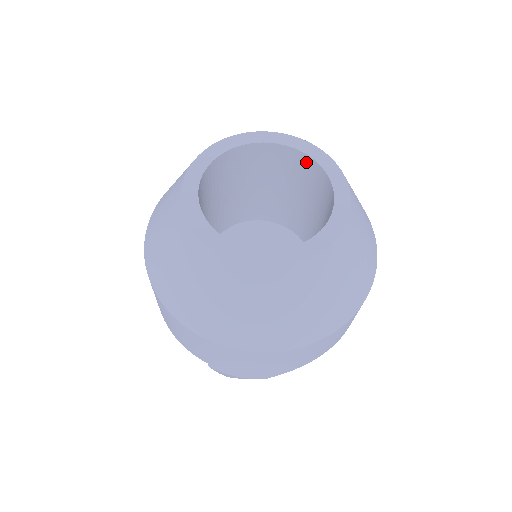
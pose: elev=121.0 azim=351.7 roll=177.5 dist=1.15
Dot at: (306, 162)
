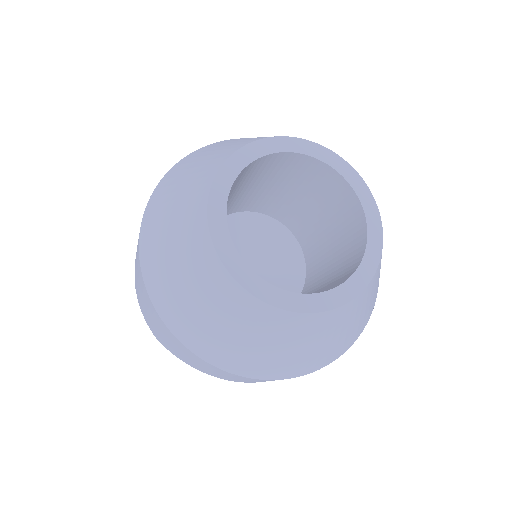
Dot at: (362, 236)
